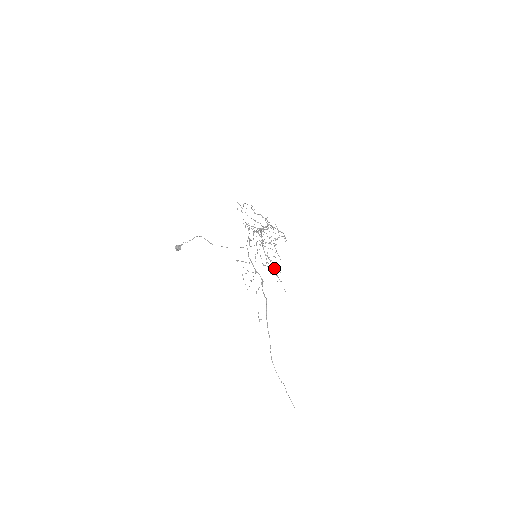
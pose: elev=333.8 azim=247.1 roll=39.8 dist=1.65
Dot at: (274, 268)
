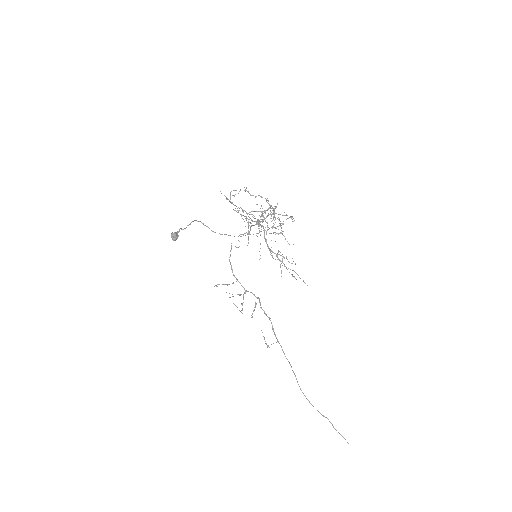
Dot at: (284, 264)
